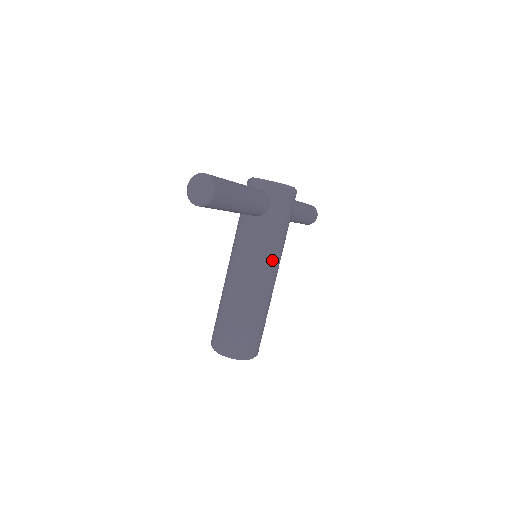
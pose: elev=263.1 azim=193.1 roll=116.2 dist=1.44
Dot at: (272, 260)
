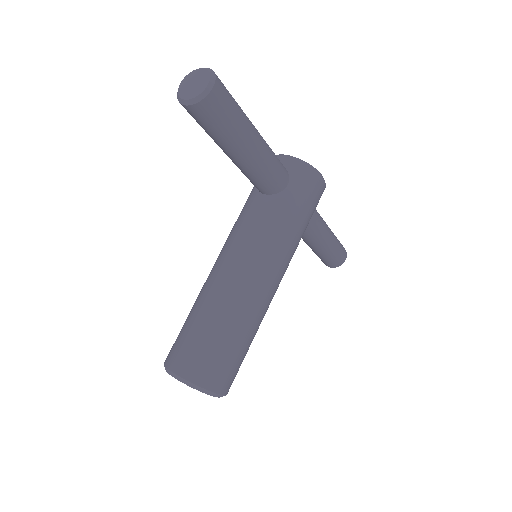
Dot at: (275, 257)
